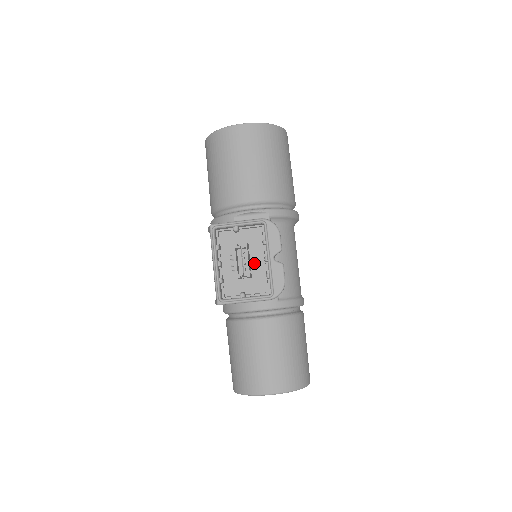
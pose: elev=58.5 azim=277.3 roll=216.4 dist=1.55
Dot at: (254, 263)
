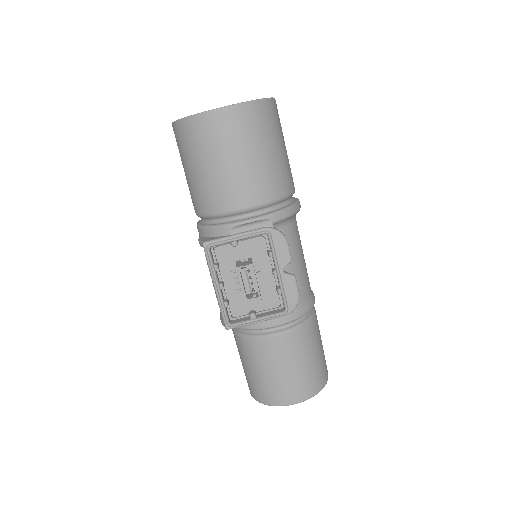
Dot at: (261, 279)
